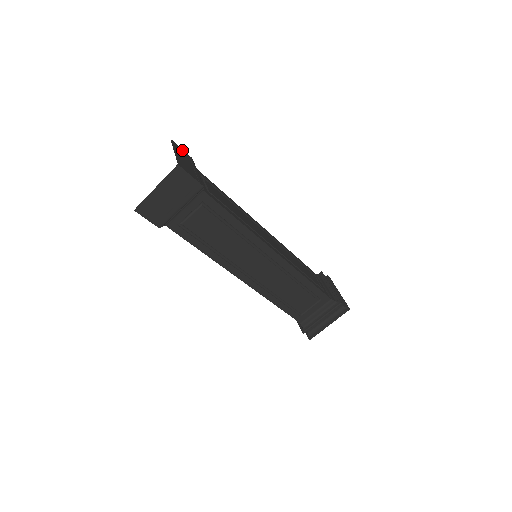
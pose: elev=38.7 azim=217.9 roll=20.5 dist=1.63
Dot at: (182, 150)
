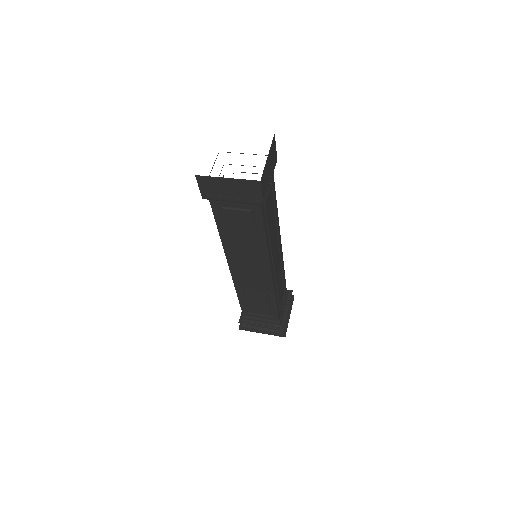
Dot at: occluded
